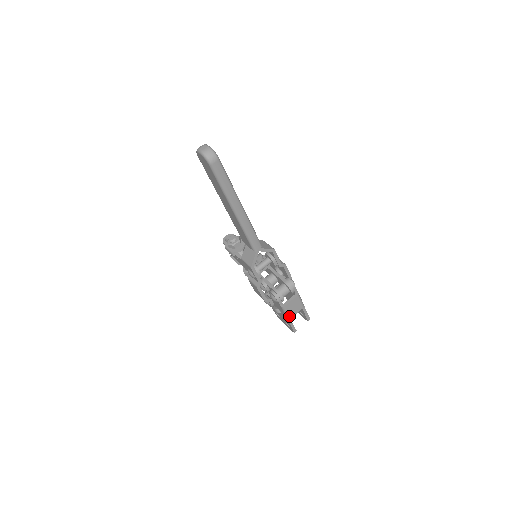
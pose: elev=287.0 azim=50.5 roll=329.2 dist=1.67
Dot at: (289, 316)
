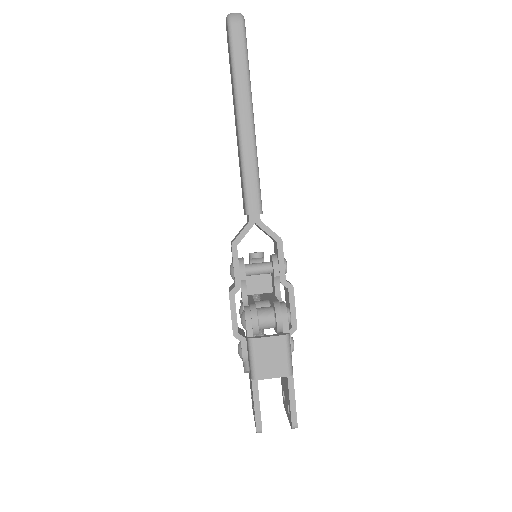
Dot at: (255, 372)
